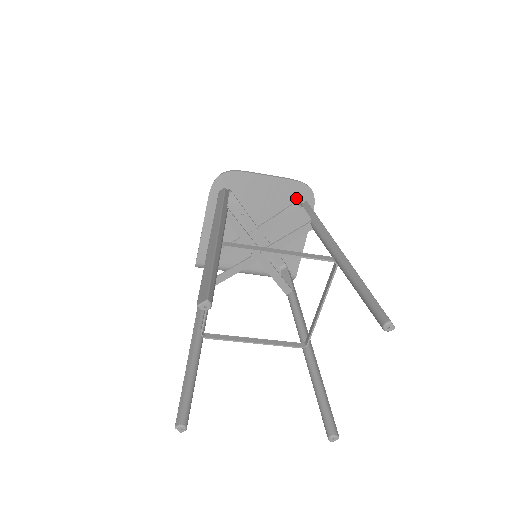
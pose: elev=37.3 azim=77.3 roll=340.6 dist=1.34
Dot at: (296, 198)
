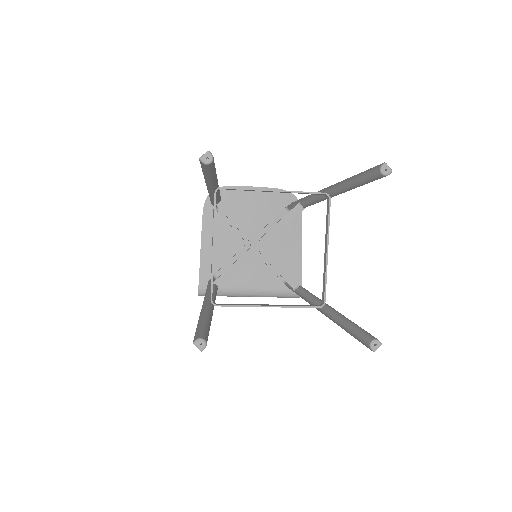
Dot at: (283, 206)
